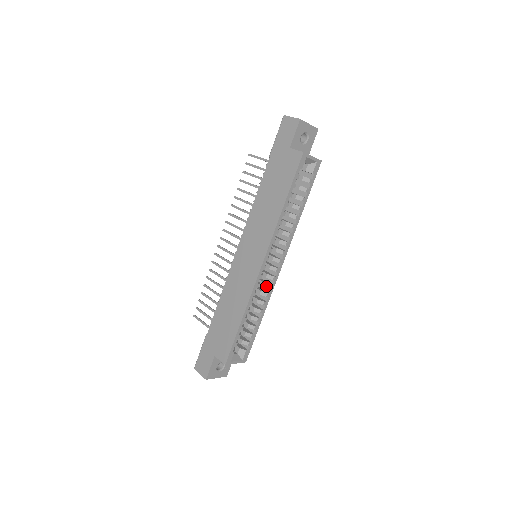
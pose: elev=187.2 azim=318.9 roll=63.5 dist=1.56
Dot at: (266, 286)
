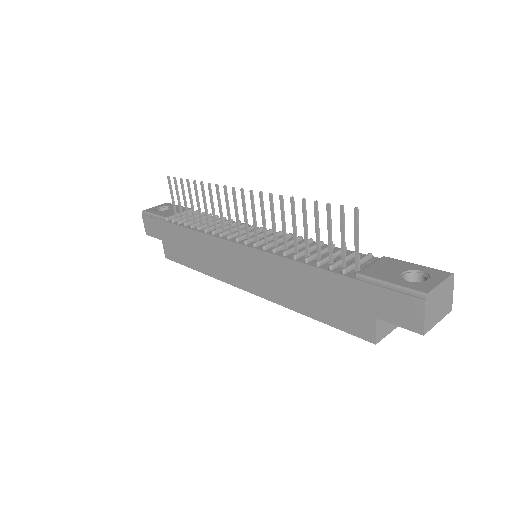
Dot at: occluded
